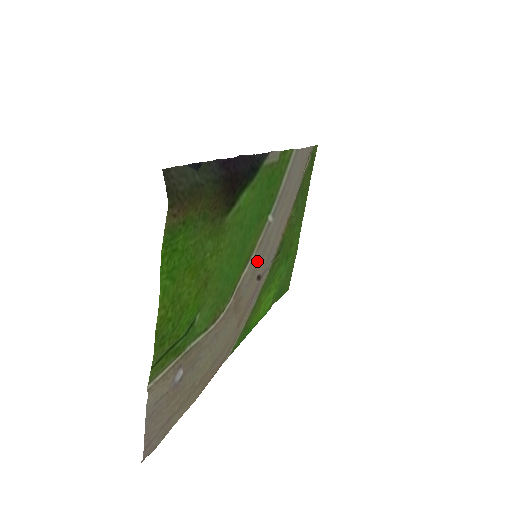
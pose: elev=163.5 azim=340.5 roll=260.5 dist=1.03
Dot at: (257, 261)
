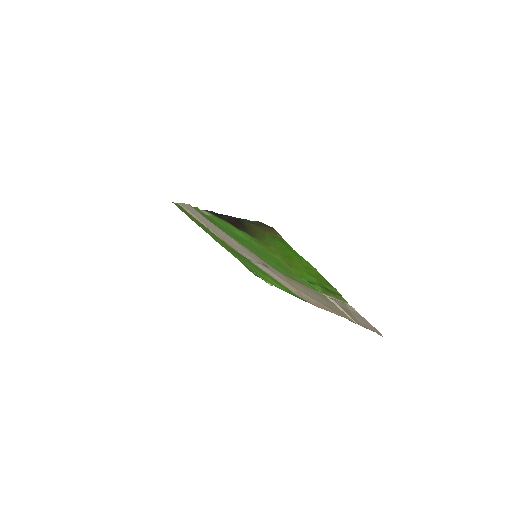
Dot at: (258, 258)
